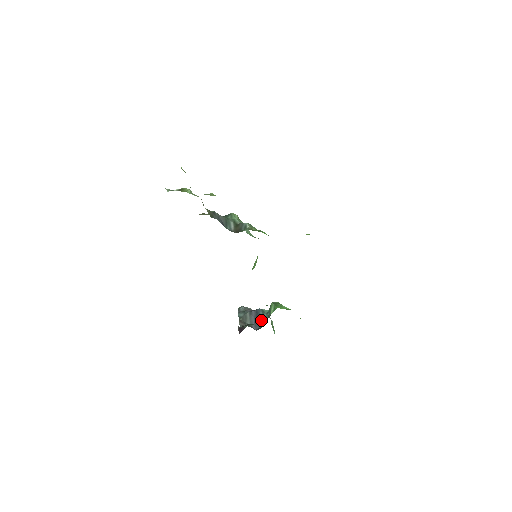
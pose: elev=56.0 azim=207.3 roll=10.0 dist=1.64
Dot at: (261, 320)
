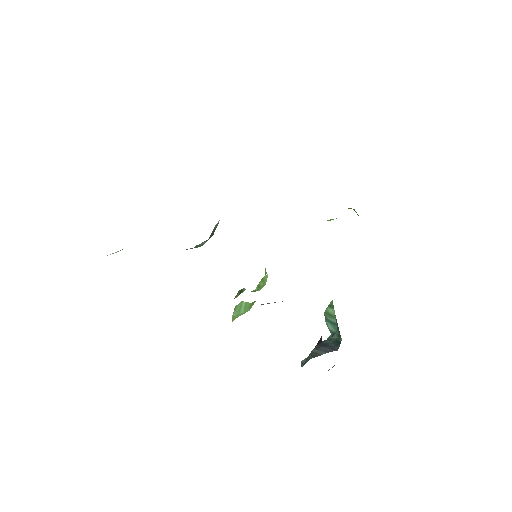
Dot at: (334, 342)
